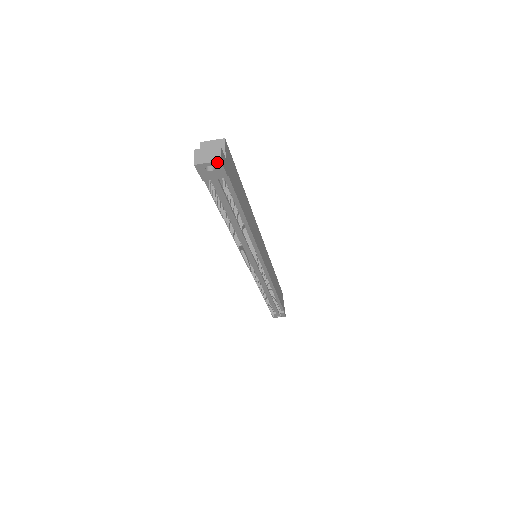
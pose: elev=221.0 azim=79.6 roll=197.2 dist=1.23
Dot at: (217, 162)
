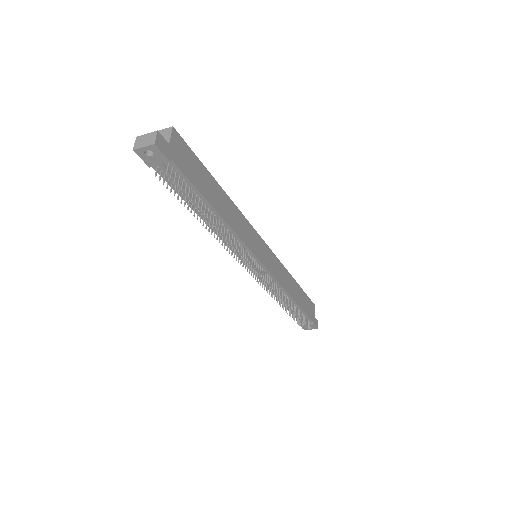
Dot at: (152, 146)
